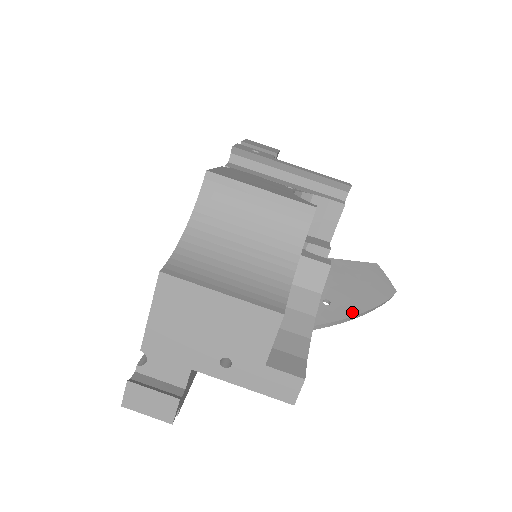
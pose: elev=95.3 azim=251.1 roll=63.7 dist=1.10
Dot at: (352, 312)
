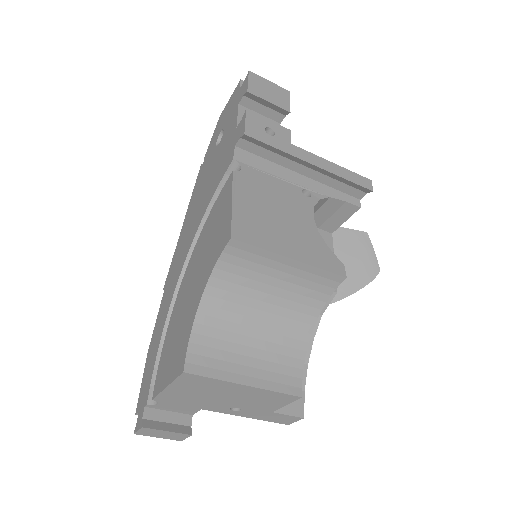
Dot at: (337, 296)
